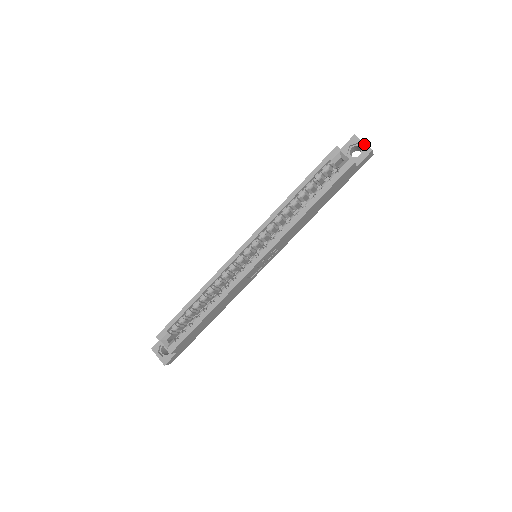
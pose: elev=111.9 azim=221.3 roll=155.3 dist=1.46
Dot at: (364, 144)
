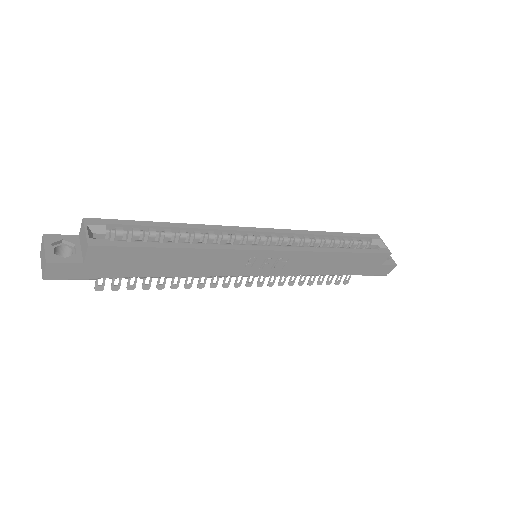
Dot at: (391, 257)
